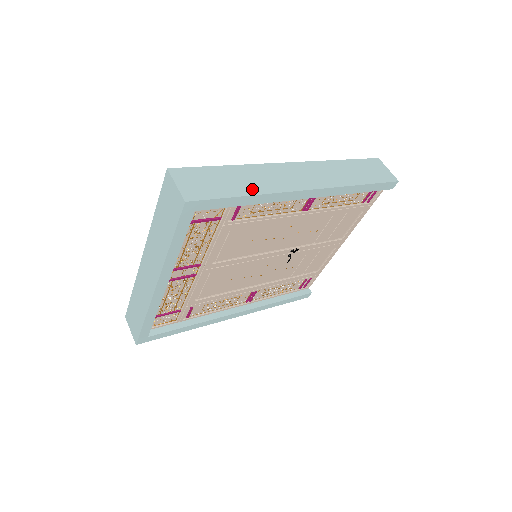
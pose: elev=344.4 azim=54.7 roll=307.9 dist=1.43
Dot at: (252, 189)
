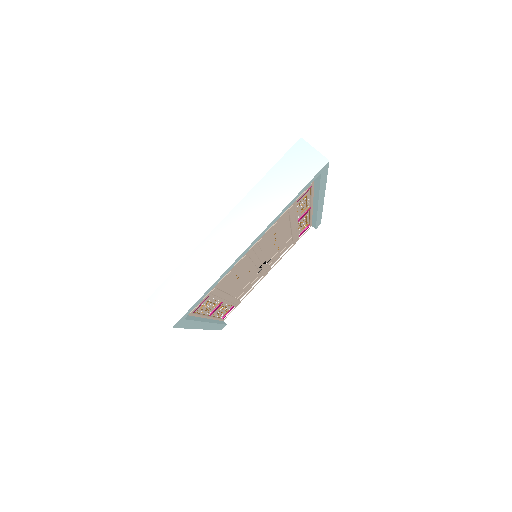
Dot at: occluded
